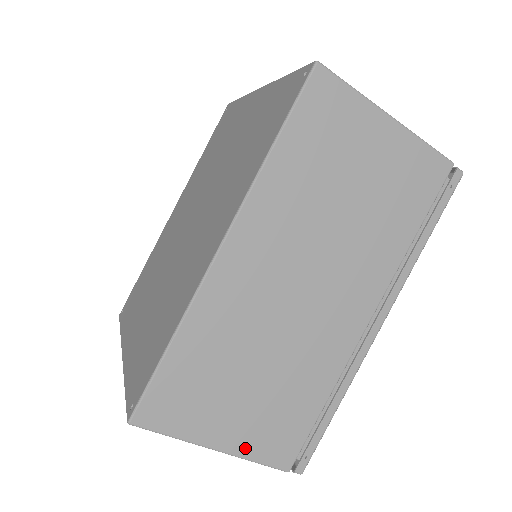
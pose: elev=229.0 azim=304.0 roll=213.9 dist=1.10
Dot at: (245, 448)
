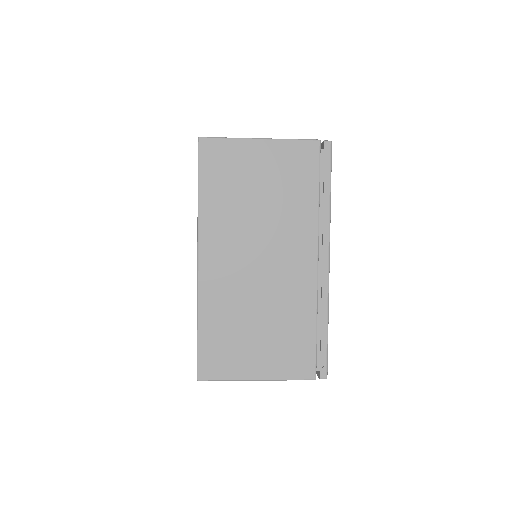
Dot at: (276, 373)
